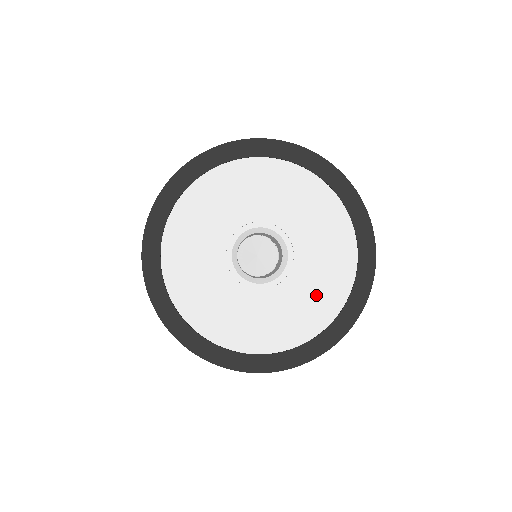
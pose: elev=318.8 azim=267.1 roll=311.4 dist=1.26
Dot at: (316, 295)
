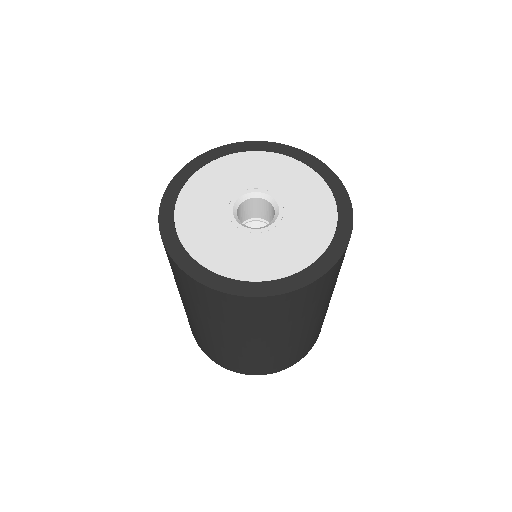
Dot at: (305, 236)
